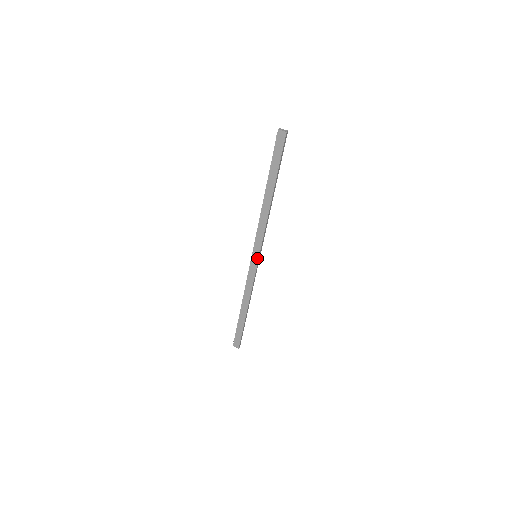
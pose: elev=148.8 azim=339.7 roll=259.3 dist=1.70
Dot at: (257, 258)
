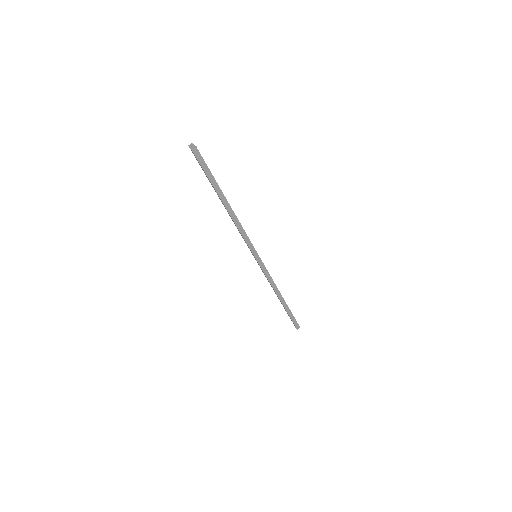
Dot at: occluded
